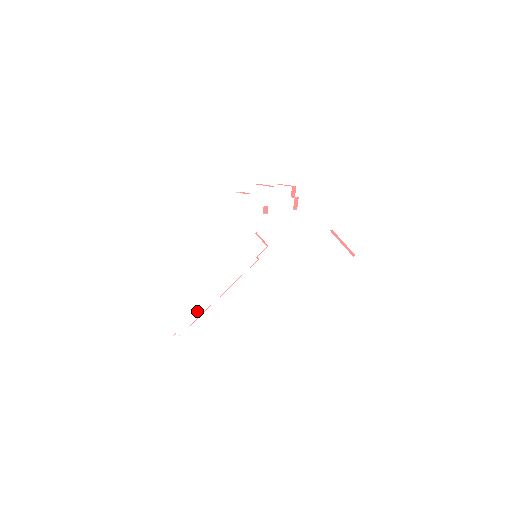
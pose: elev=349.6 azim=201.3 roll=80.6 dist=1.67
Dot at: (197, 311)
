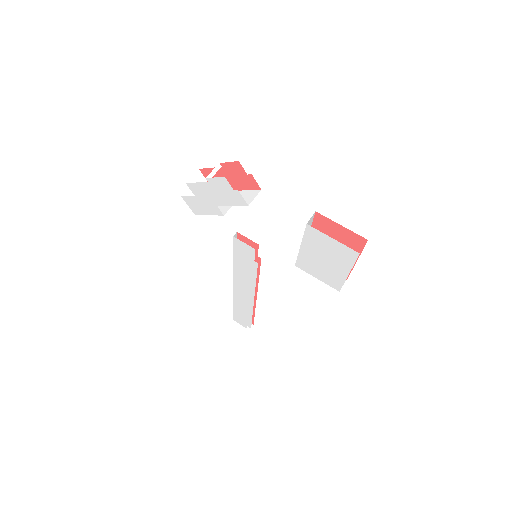
Dot at: (247, 310)
